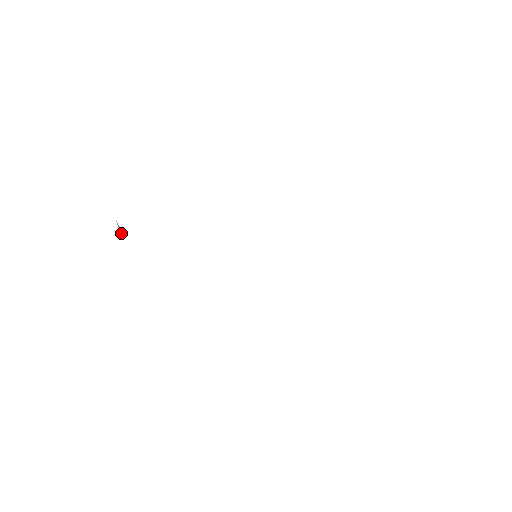
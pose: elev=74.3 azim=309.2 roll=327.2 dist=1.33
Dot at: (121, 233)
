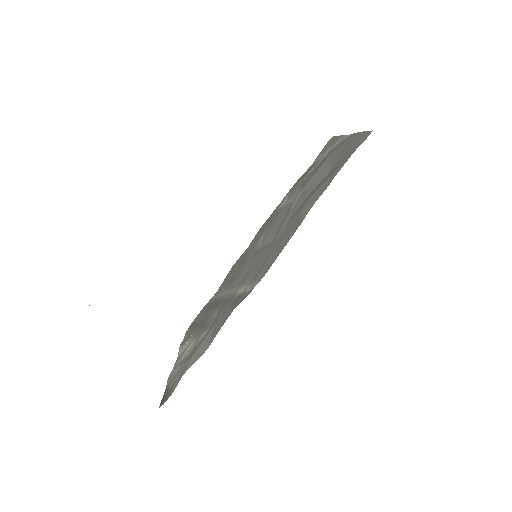
Dot at: occluded
